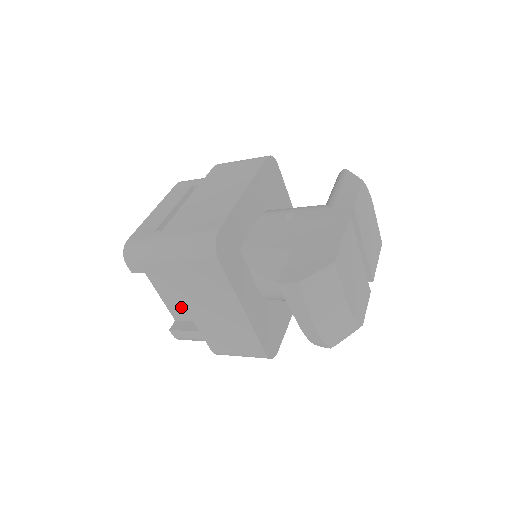
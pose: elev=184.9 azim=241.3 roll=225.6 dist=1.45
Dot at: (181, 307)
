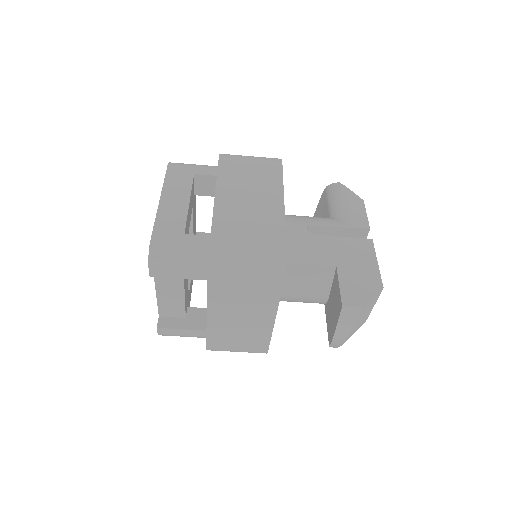
Dot at: (177, 305)
